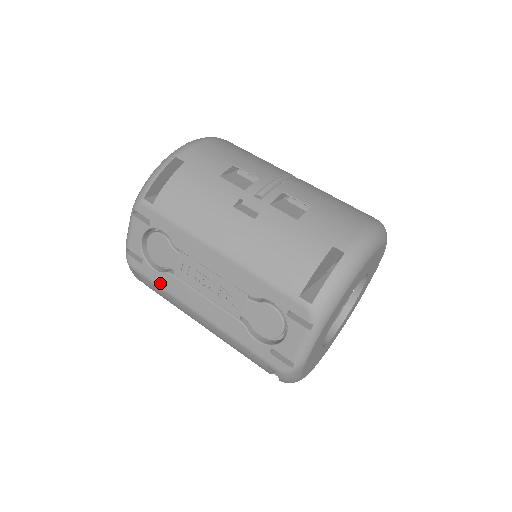
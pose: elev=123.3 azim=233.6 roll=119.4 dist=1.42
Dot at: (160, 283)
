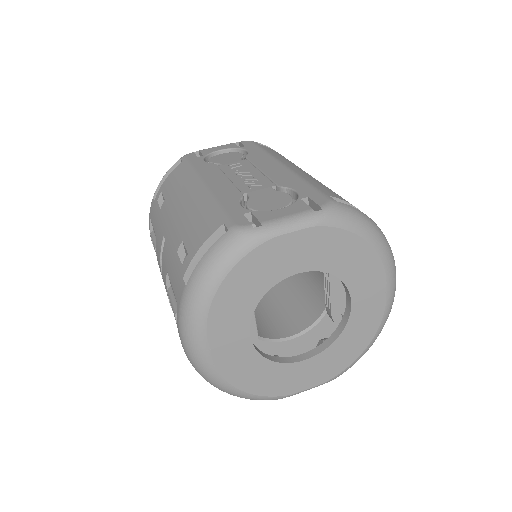
Dot at: (196, 166)
